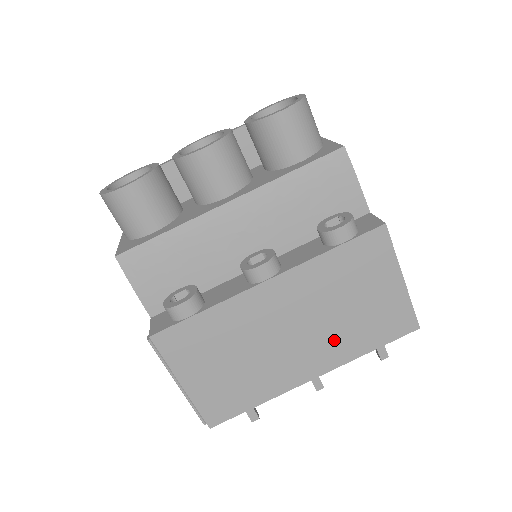
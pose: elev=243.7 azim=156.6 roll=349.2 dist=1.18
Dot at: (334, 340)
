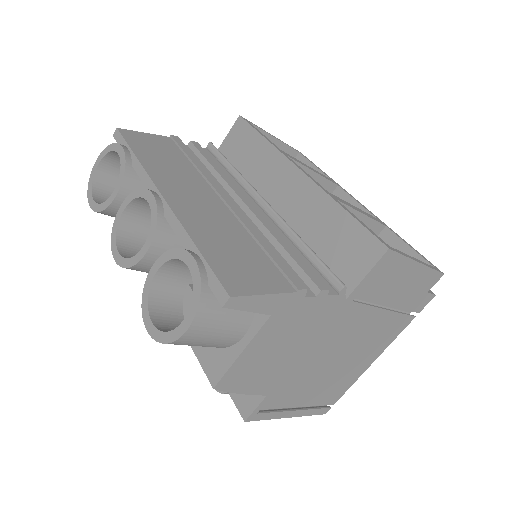
Dot at: occluded
